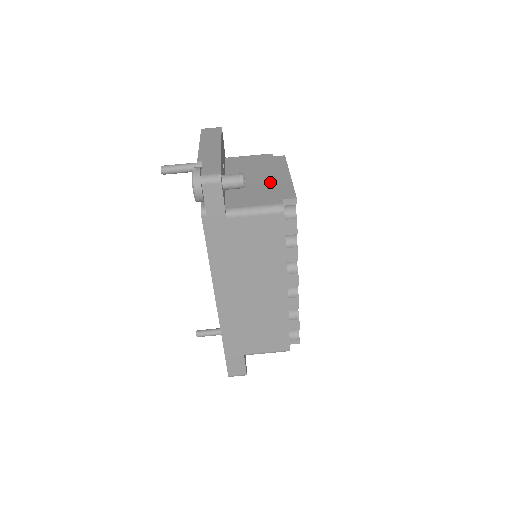
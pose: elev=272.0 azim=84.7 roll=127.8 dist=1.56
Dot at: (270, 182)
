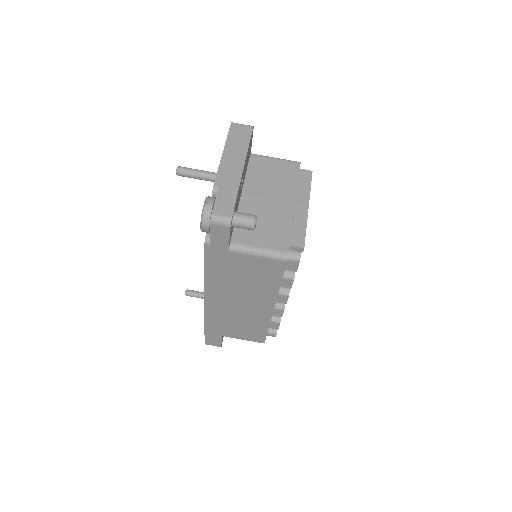
Dot at: (285, 213)
